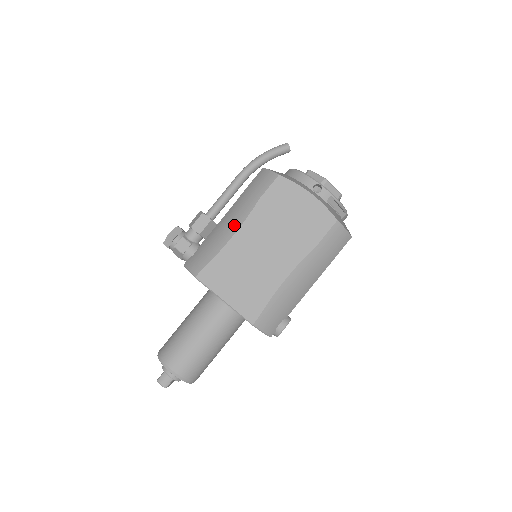
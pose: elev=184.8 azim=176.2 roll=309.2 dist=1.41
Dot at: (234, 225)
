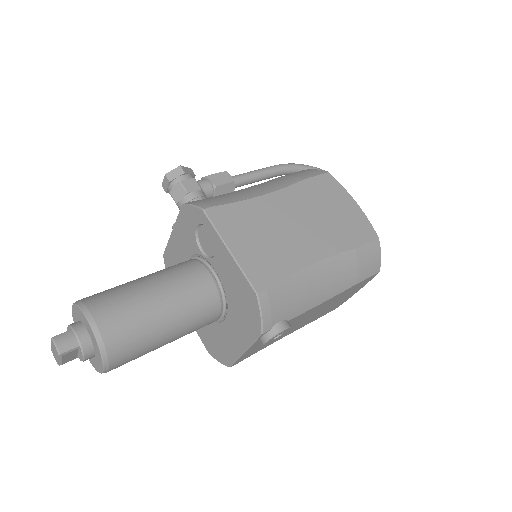
Dot at: (267, 188)
